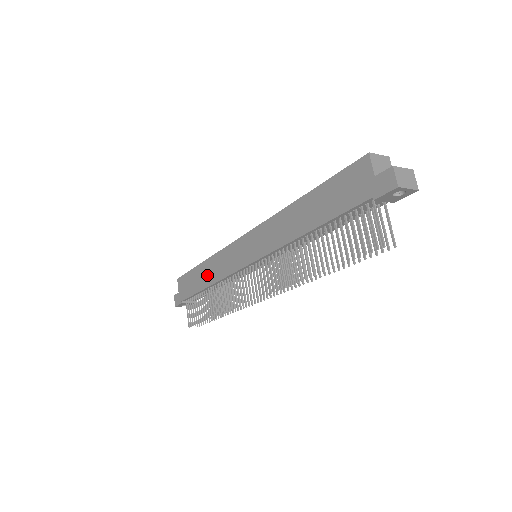
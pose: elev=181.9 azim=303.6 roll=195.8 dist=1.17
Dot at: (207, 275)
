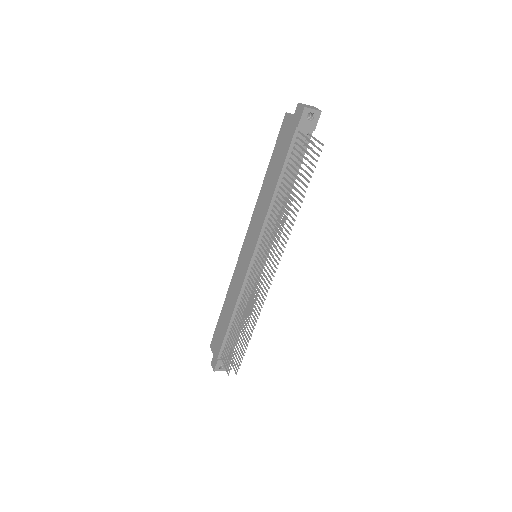
Dot at: (228, 309)
